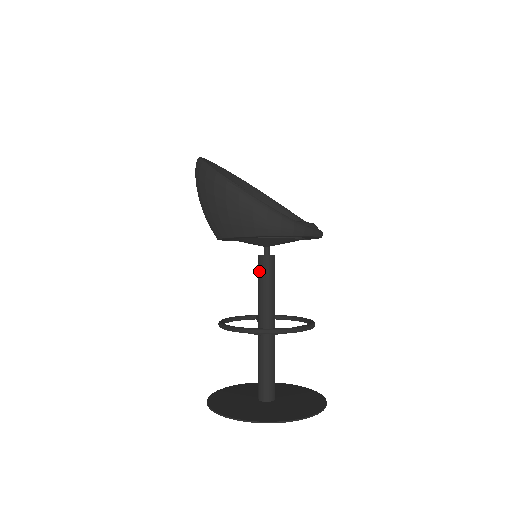
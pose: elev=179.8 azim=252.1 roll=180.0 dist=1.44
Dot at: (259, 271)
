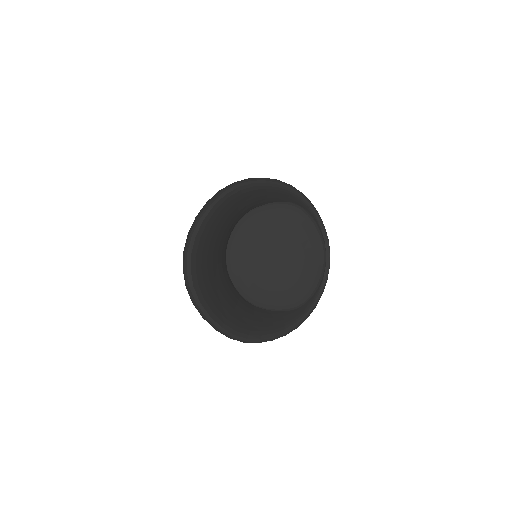
Dot at: occluded
